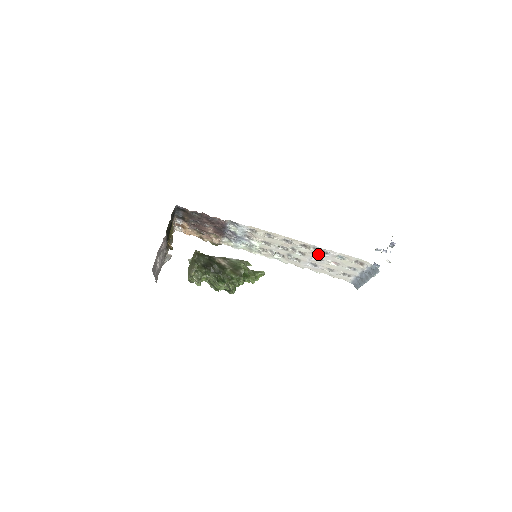
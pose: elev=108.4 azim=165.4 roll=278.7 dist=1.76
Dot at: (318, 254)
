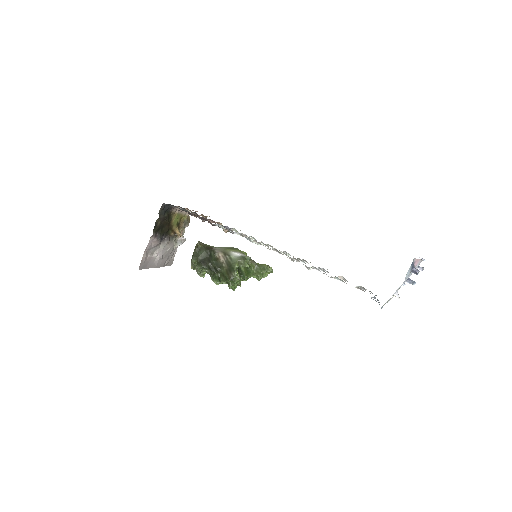
Dot at: (316, 269)
